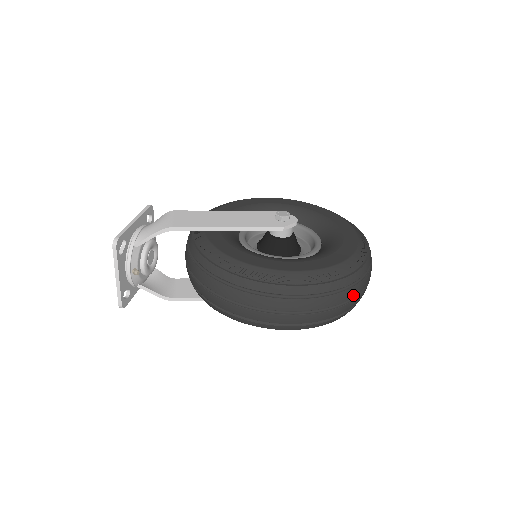
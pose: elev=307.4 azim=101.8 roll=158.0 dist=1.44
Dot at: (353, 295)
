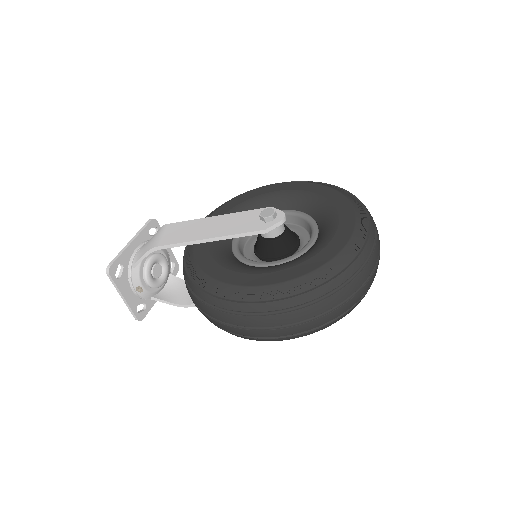
Dot at: (339, 301)
